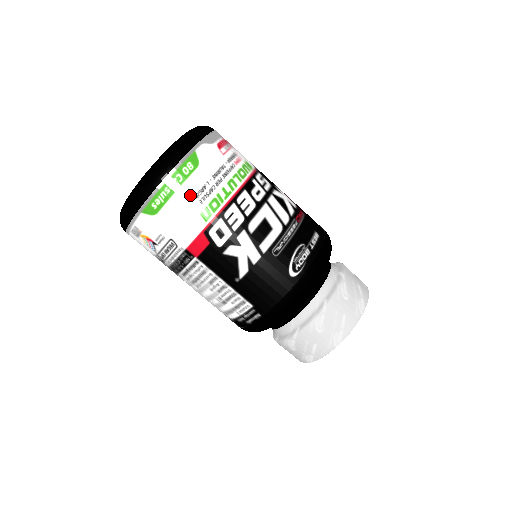
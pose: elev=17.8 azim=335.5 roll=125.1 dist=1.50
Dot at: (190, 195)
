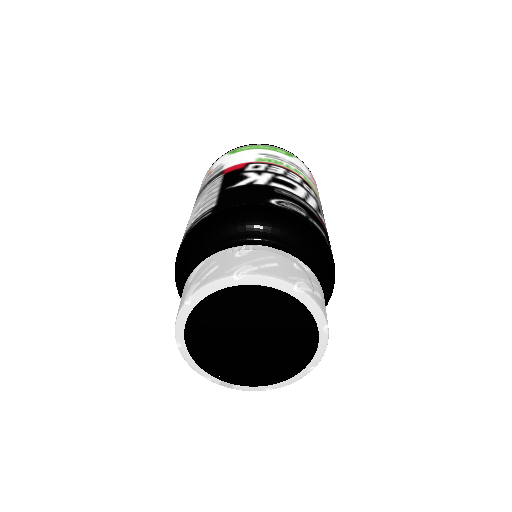
Dot at: (265, 153)
